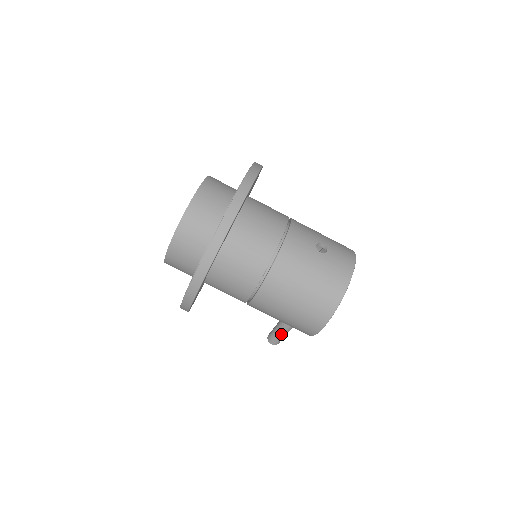
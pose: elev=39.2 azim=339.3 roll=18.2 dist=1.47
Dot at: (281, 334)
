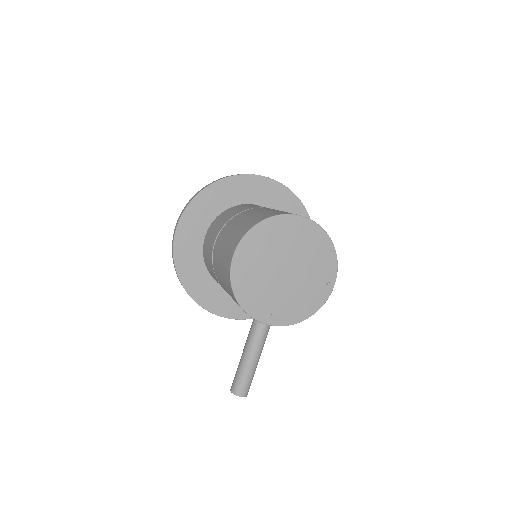
Dot at: (240, 363)
